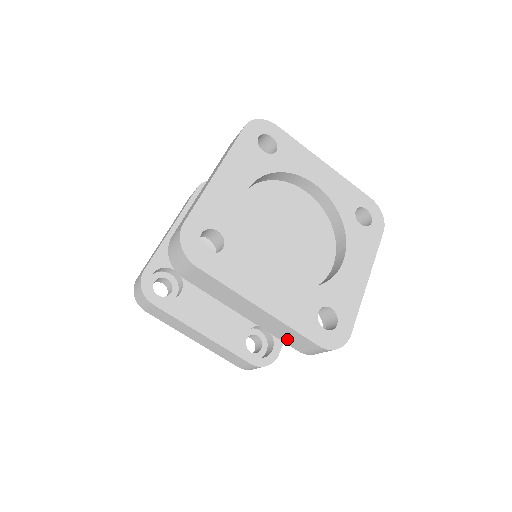
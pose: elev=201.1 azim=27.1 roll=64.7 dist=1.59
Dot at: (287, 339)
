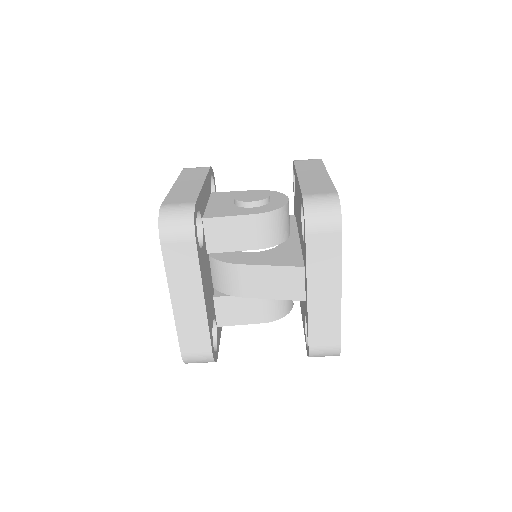
Dot at: (317, 331)
